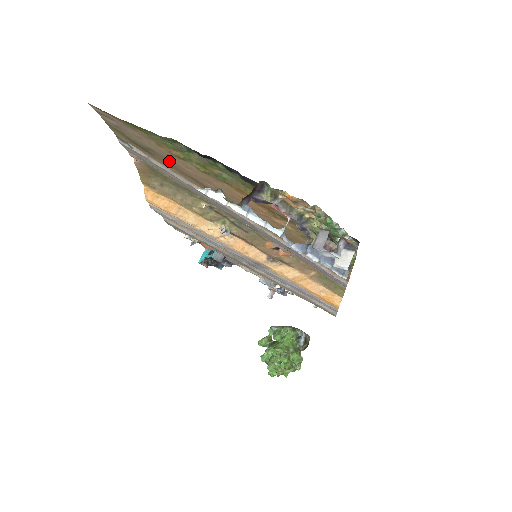
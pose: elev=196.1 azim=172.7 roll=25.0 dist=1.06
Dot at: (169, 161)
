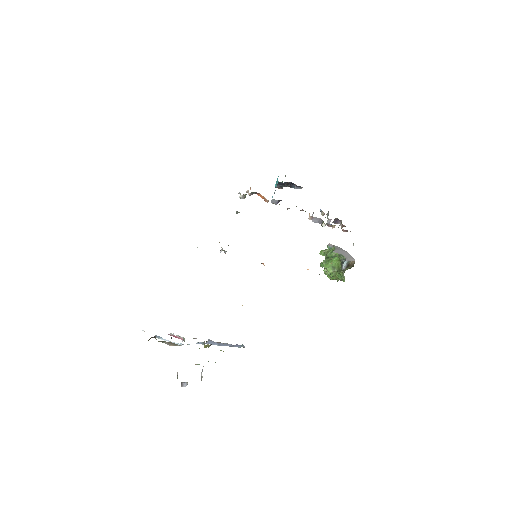
Dot at: occluded
